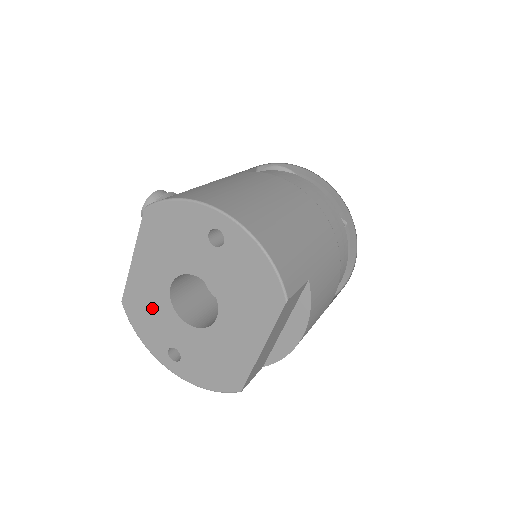
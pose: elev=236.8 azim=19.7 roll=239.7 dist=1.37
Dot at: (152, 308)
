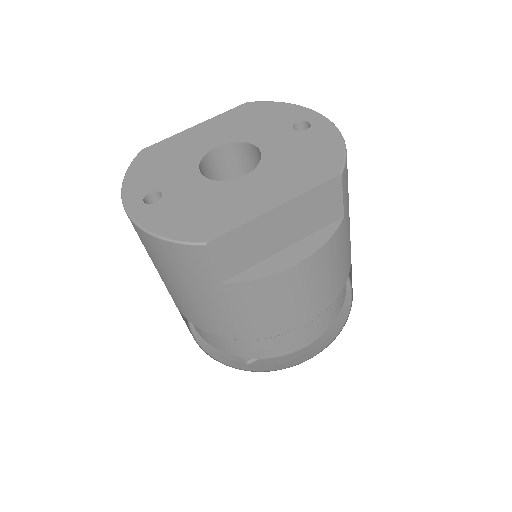
Dot at: (173, 158)
